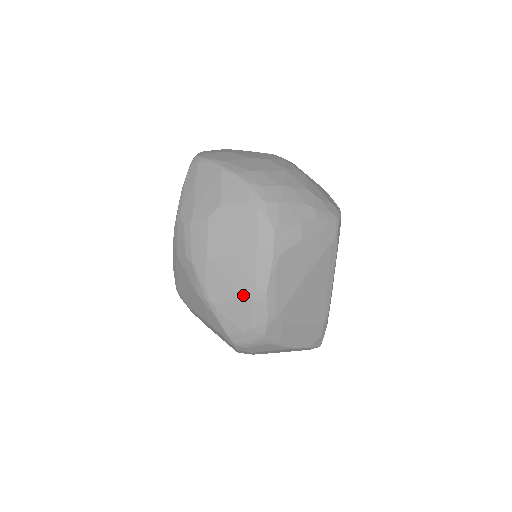
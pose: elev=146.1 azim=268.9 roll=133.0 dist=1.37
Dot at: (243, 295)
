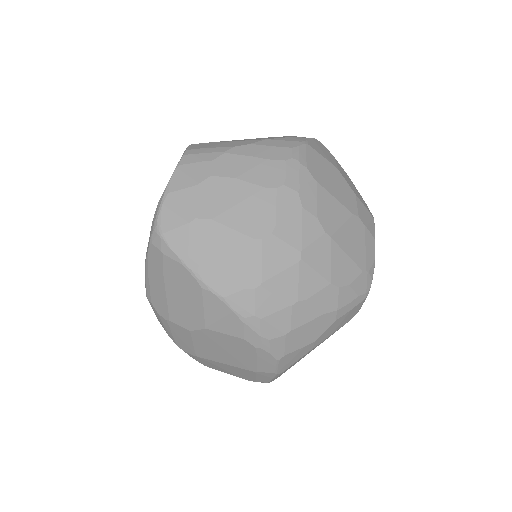
Dot at: occluded
